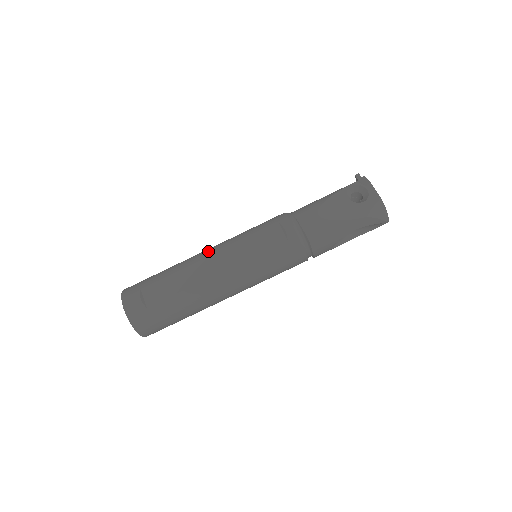
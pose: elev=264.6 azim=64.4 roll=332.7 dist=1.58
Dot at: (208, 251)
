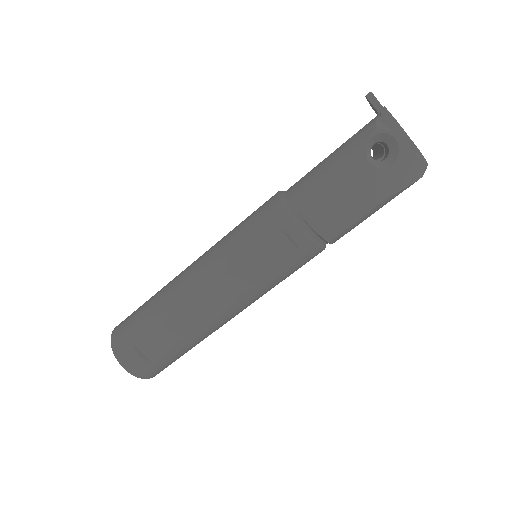
Dot at: (196, 281)
